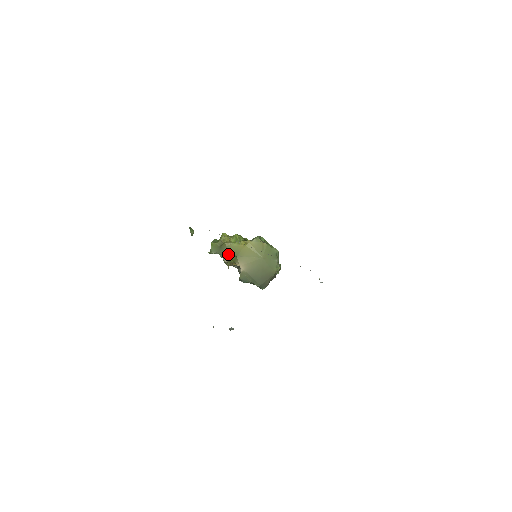
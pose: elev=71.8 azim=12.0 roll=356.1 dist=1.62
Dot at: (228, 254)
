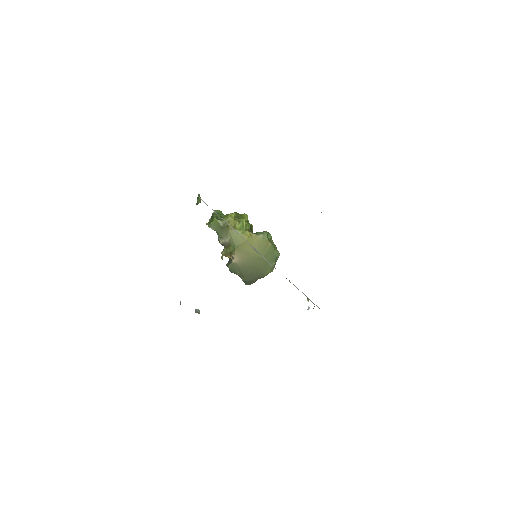
Dot at: (227, 239)
